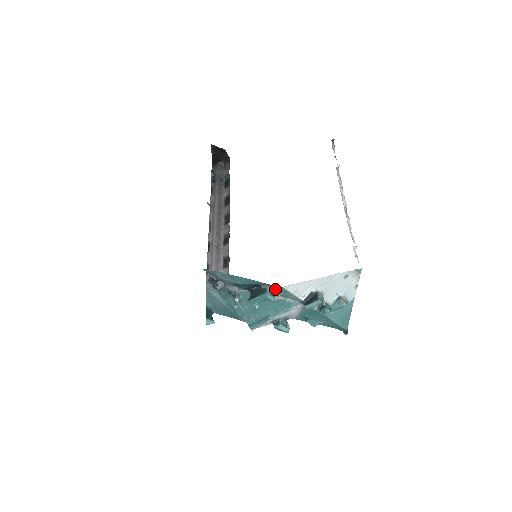
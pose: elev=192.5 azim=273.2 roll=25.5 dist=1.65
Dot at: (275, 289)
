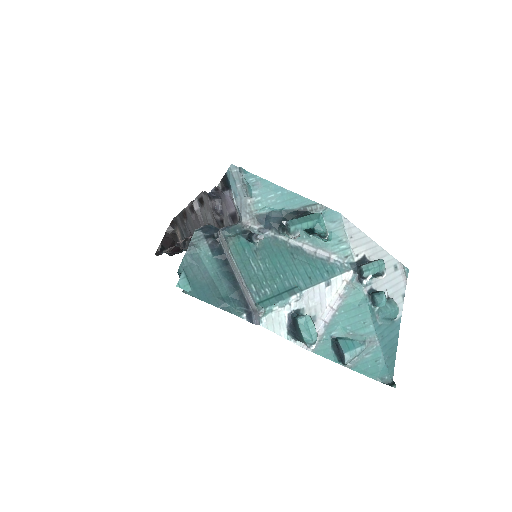
Dot at: occluded
